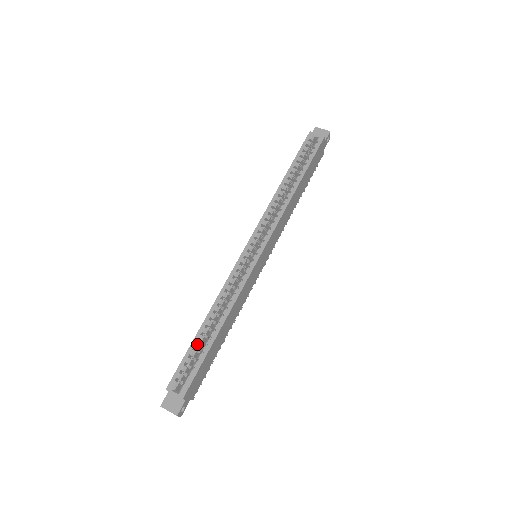
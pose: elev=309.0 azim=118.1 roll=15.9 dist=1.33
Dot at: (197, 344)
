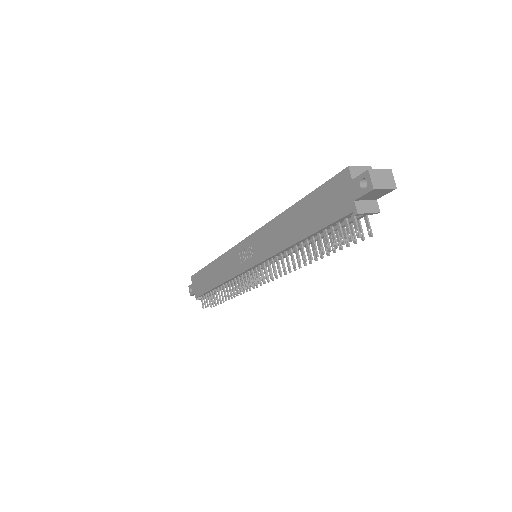
Dot at: occluded
